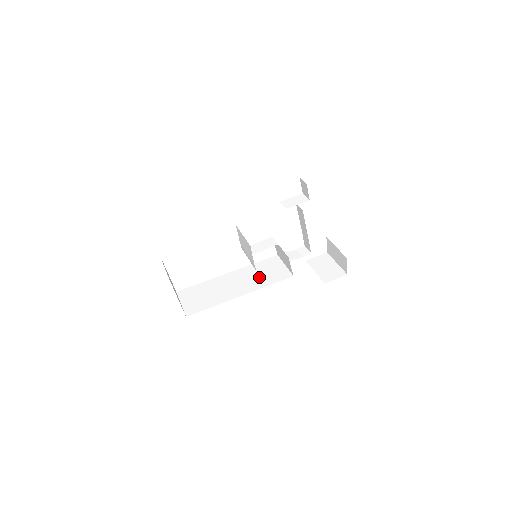
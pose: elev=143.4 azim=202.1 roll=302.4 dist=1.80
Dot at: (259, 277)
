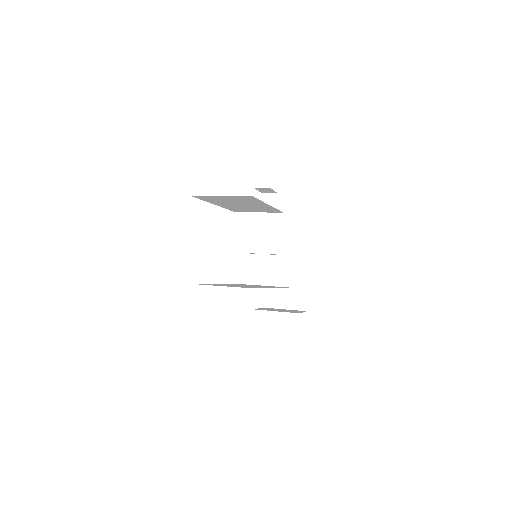
Dot at: occluded
